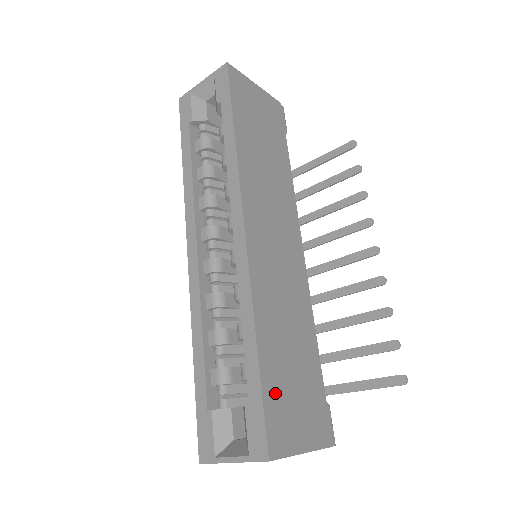
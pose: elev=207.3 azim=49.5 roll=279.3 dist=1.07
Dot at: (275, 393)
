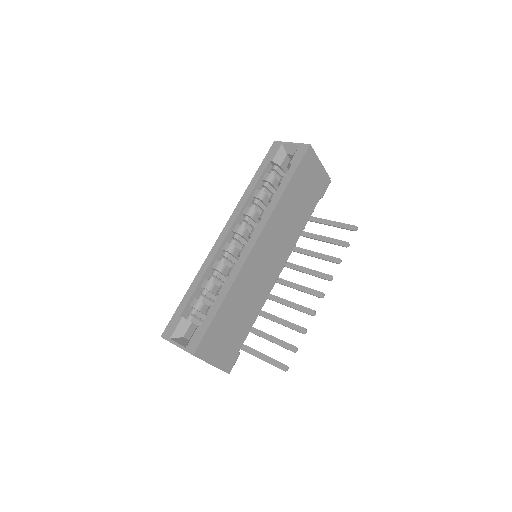
Dot at: (216, 329)
